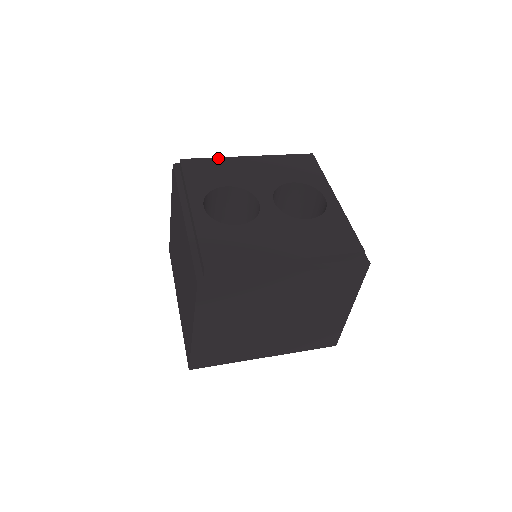
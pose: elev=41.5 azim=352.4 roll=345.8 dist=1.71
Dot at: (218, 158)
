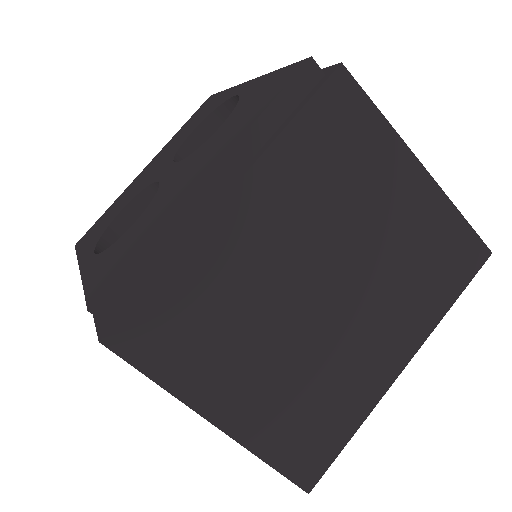
Dot at: (113, 203)
